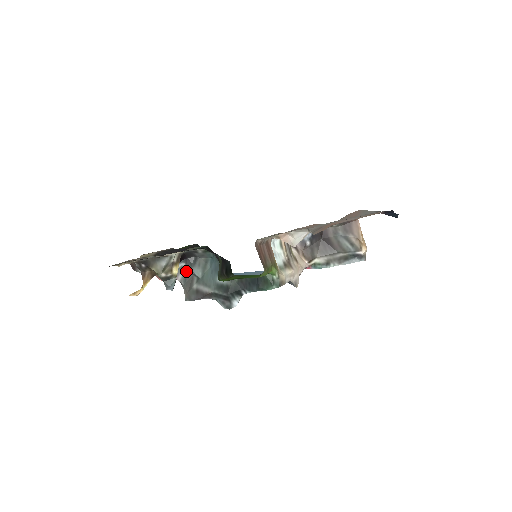
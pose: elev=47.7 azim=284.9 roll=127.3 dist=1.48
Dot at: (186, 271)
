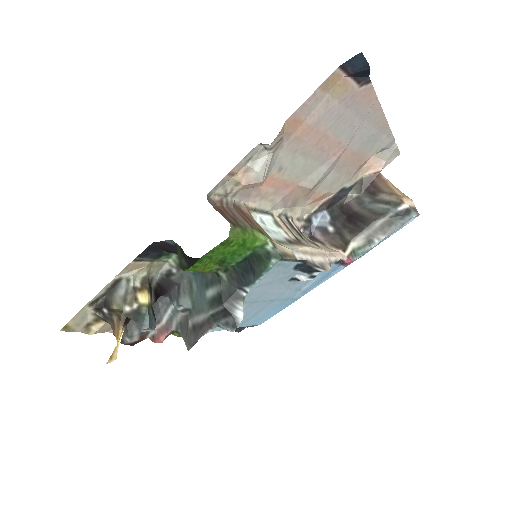
Dot at: (178, 313)
